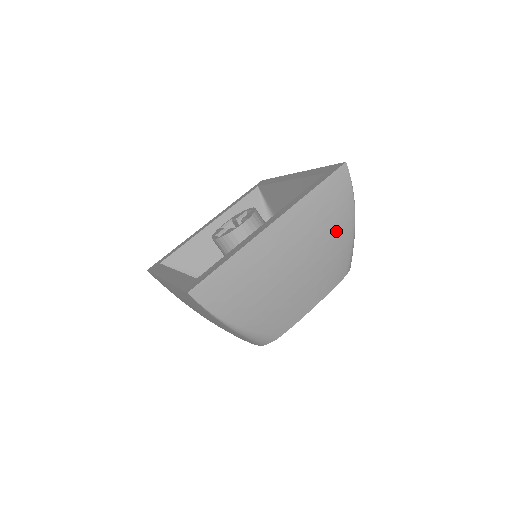
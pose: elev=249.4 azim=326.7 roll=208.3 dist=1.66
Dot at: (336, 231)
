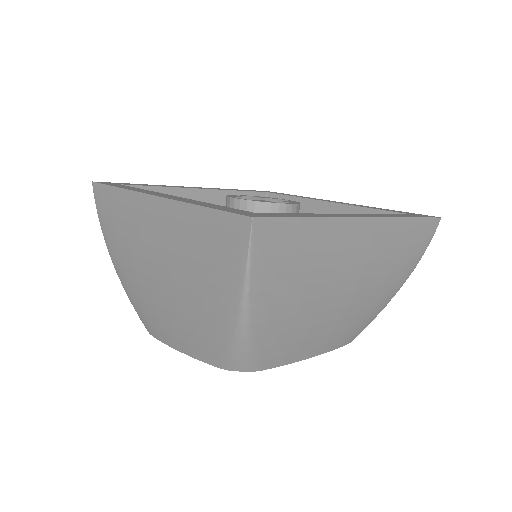
Dot at: (390, 283)
